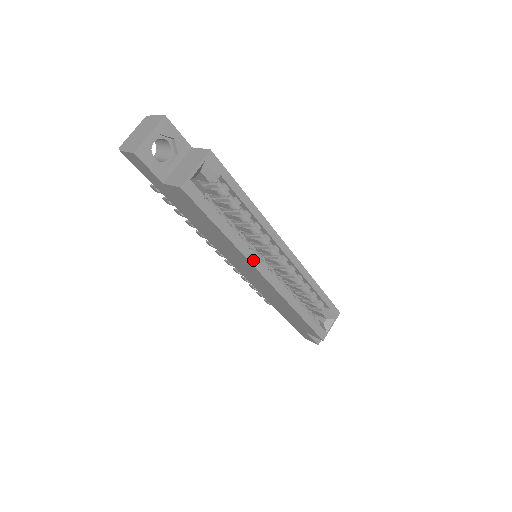
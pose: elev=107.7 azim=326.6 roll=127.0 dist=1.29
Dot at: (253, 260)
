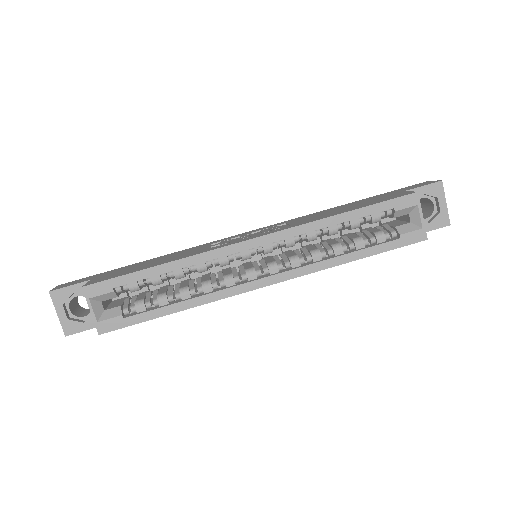
Dot at: (229, 292)
